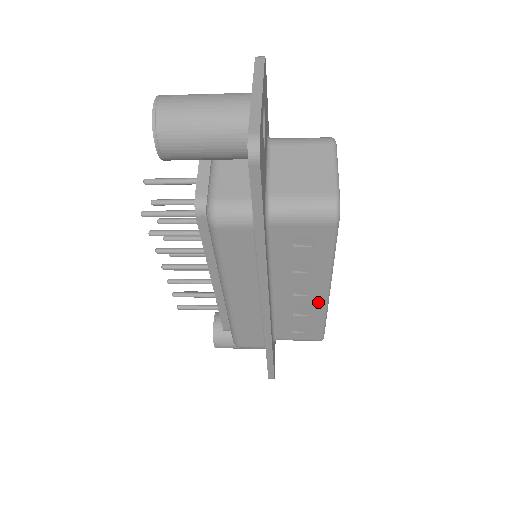
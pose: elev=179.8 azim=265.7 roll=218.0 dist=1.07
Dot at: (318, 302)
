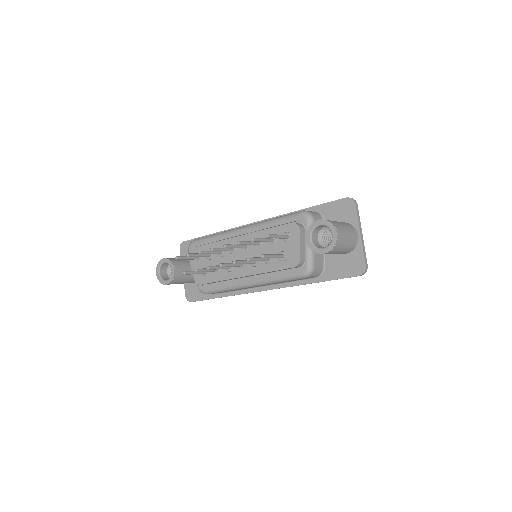
Dot at: occluded
